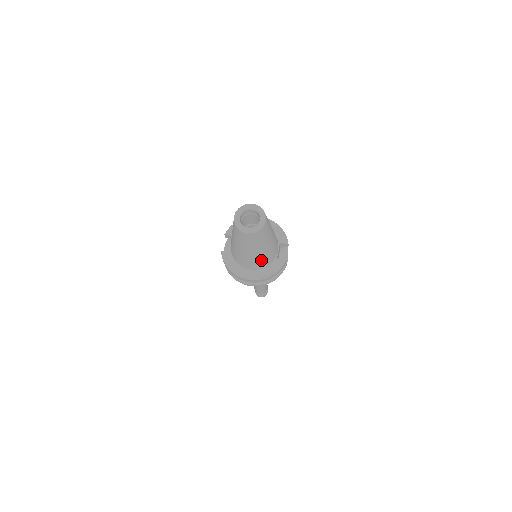
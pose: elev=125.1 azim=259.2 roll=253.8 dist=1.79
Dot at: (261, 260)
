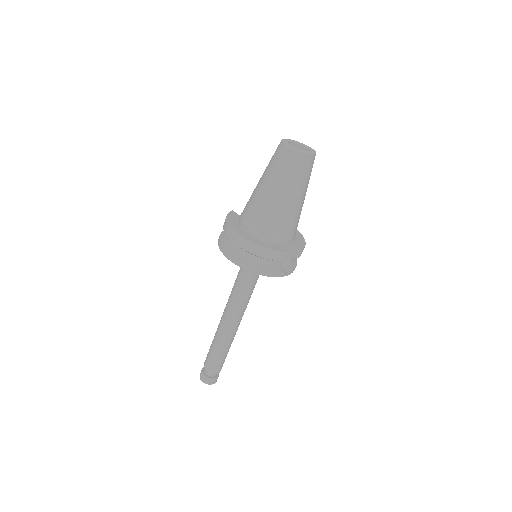
Dot at: (269, 218)
